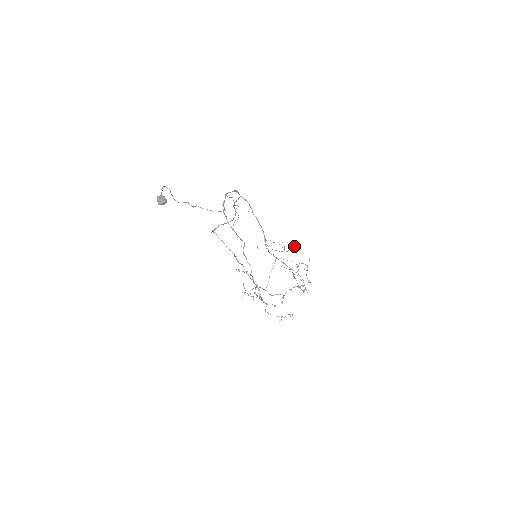
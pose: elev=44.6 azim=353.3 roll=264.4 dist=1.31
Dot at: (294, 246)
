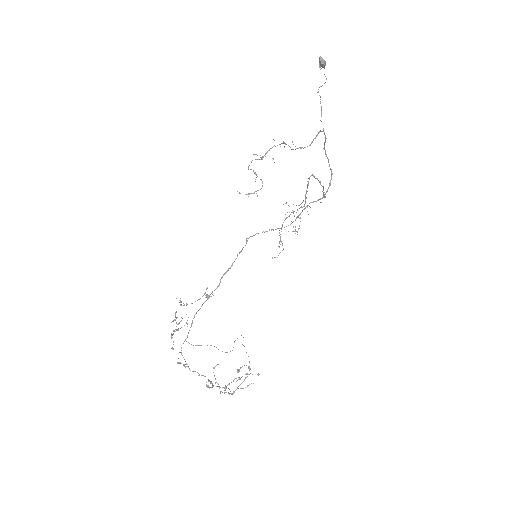
Dot at: (249, 384)
